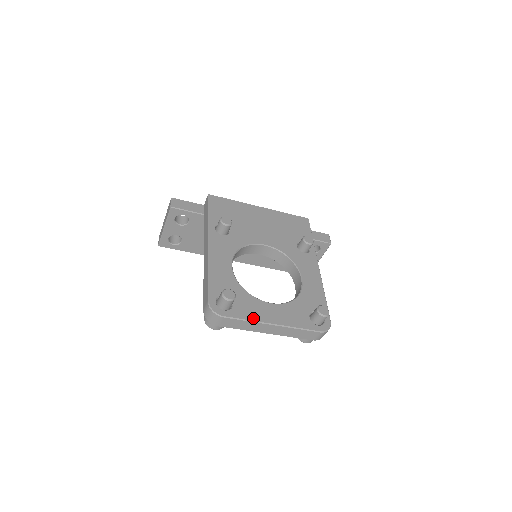
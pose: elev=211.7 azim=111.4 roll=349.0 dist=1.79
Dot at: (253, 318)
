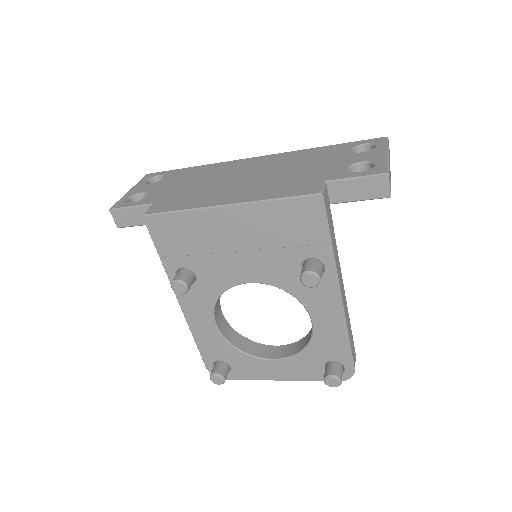
Dot at: (255, 378)
